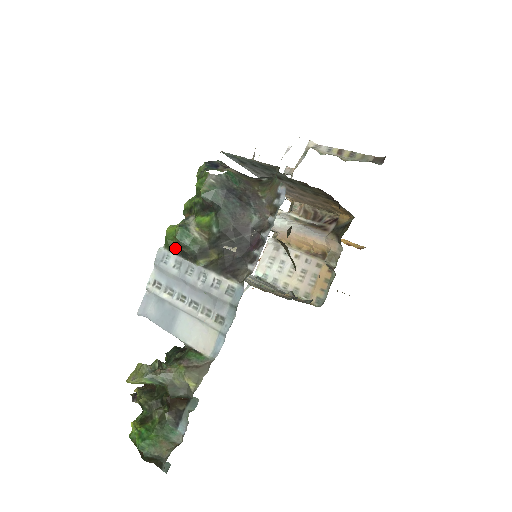
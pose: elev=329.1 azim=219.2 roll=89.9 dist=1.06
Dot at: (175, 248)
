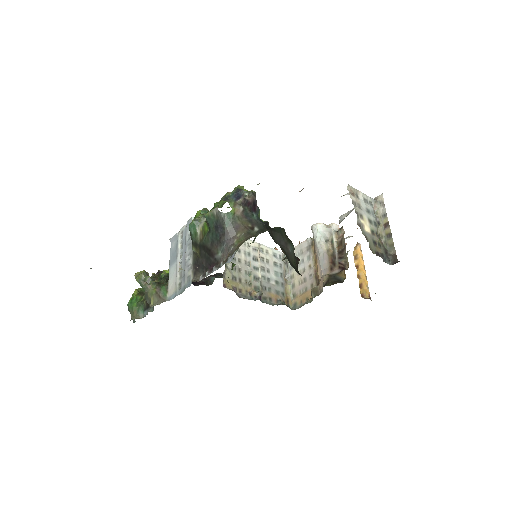
Dot at: occluded
